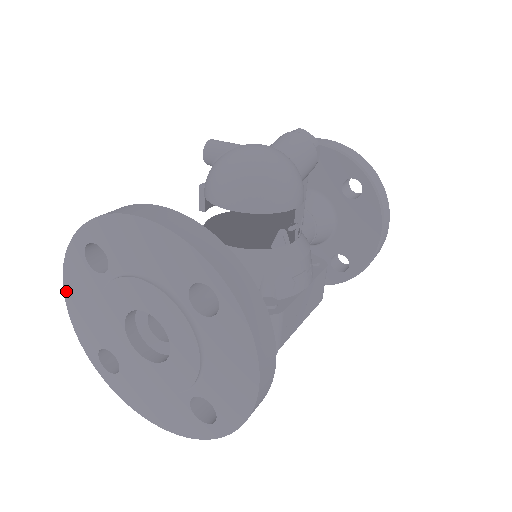
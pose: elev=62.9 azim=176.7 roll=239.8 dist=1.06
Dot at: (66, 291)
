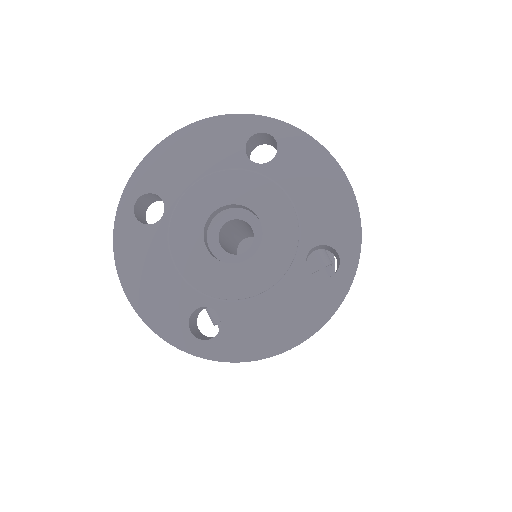
Dot at: (125, 284)
